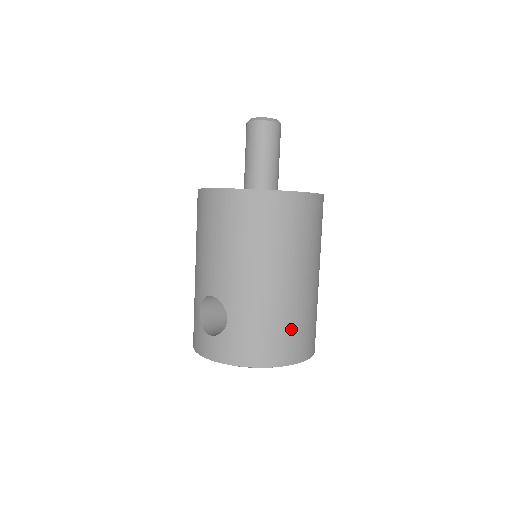
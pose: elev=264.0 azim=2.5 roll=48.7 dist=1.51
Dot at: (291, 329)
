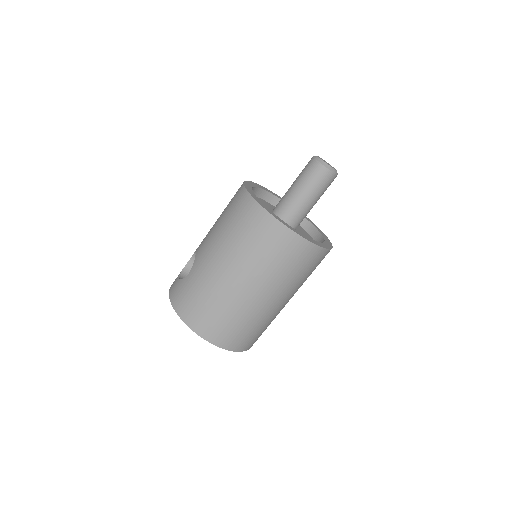
Dot at: (216, 314)
